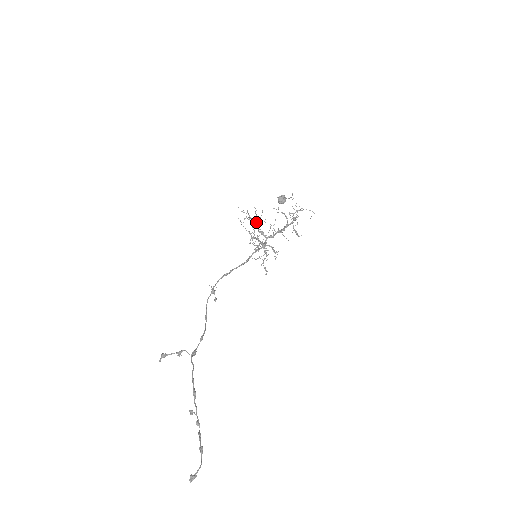
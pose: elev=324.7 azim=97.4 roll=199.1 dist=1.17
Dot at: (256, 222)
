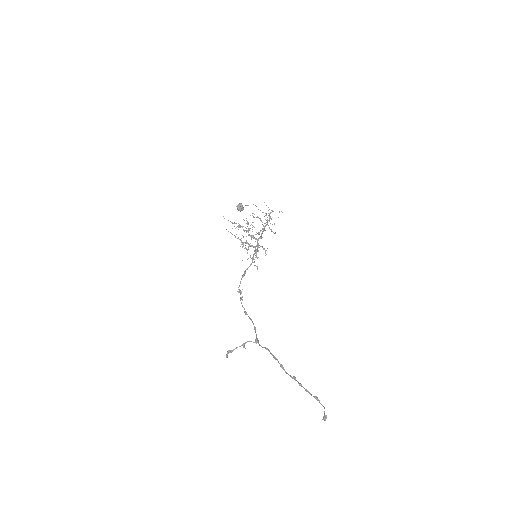
Dot at: occluded
